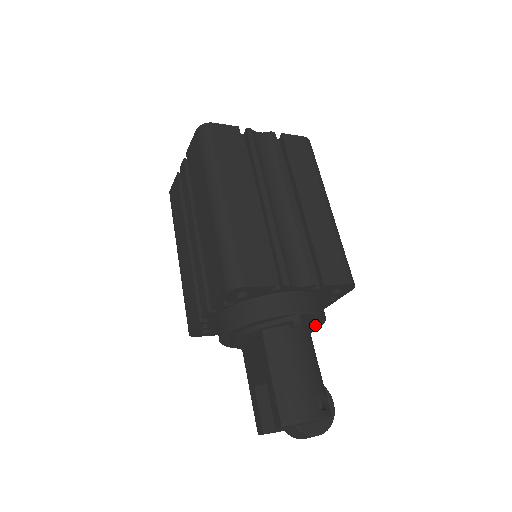
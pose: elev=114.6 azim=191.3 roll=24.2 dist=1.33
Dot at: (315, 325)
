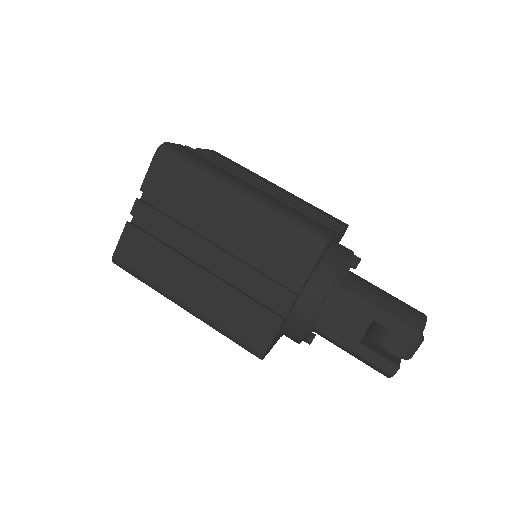
Dot at: occluded
